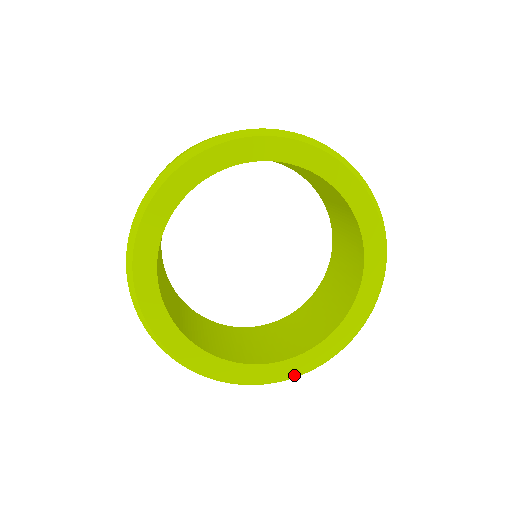
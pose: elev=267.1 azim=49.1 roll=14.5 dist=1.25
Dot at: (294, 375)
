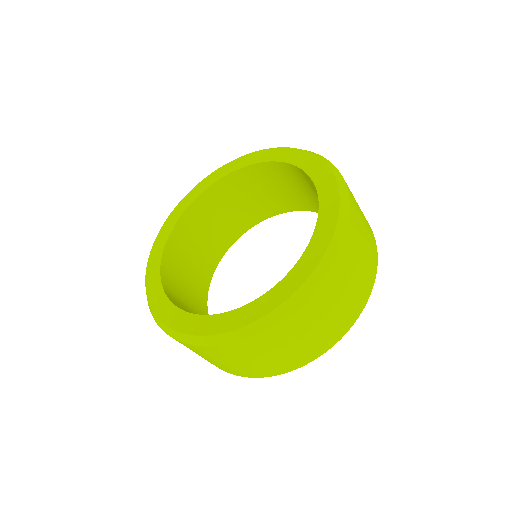
Dot at: (310, 273)
